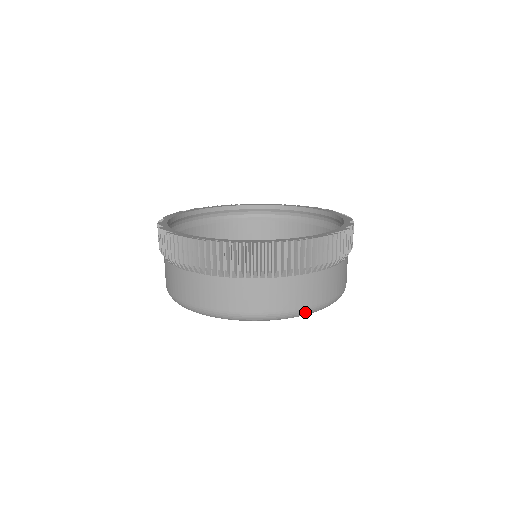
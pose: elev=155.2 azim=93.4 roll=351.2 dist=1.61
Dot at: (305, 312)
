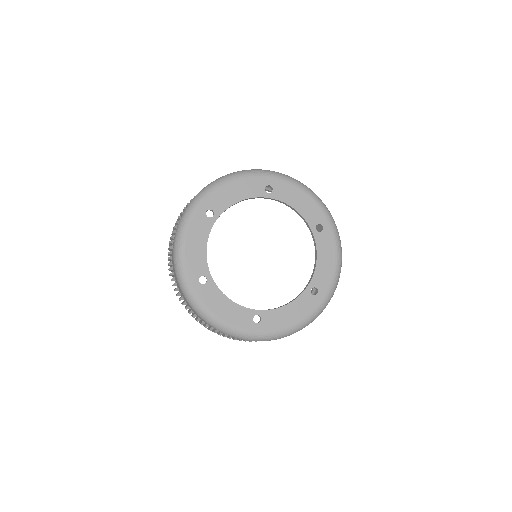
Dot at: (302, 183)
